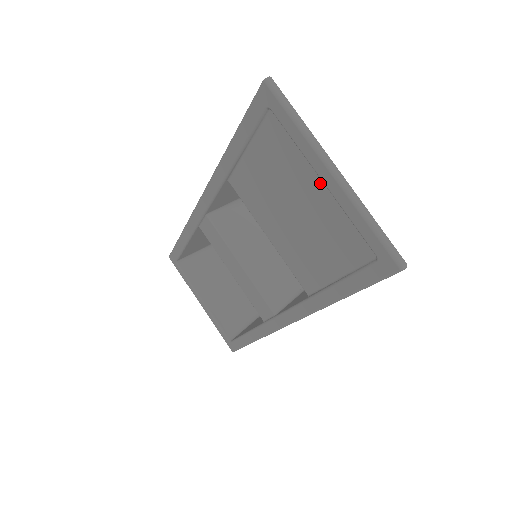
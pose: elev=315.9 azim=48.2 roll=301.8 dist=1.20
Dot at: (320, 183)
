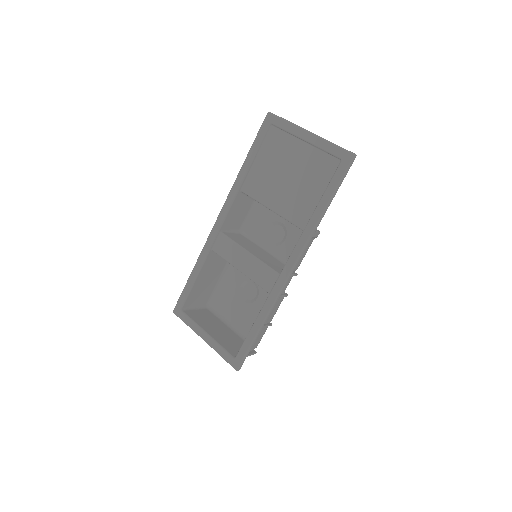
Dot at: (303, 144)
